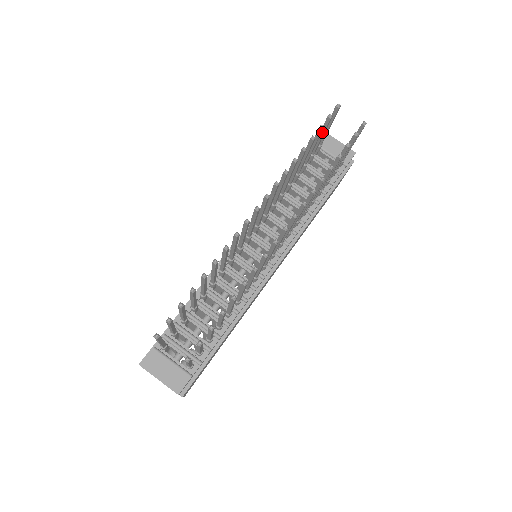
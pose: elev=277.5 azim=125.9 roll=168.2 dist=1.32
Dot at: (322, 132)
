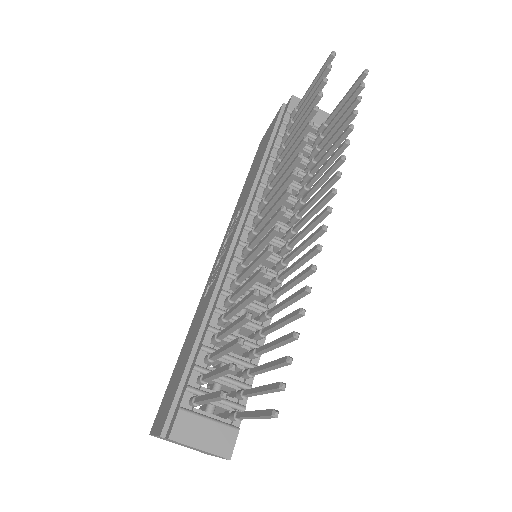
Dot at: occluded
